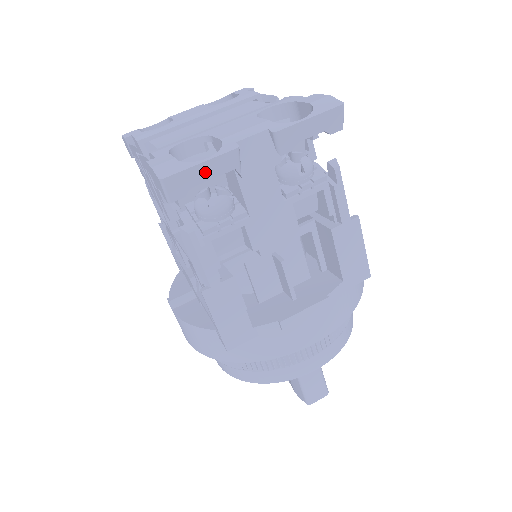
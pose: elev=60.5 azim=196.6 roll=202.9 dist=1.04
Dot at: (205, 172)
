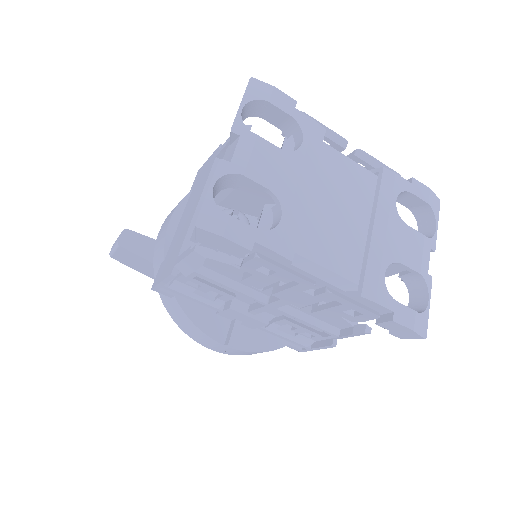
Dot at: (420, 307)
